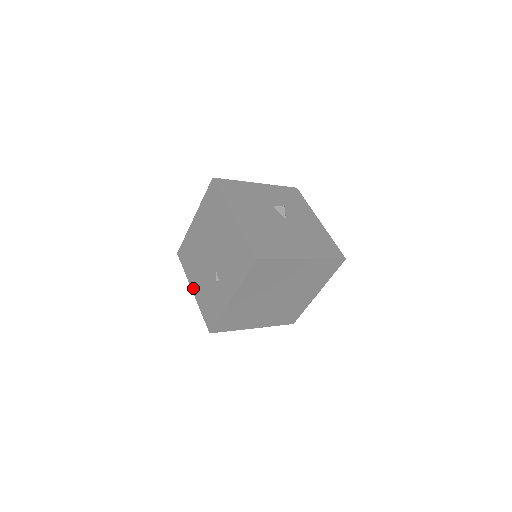
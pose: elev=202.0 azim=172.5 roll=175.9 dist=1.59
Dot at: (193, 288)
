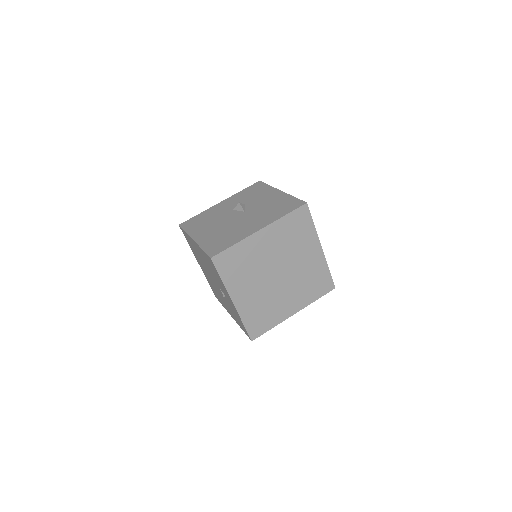
Dot at: occluded
